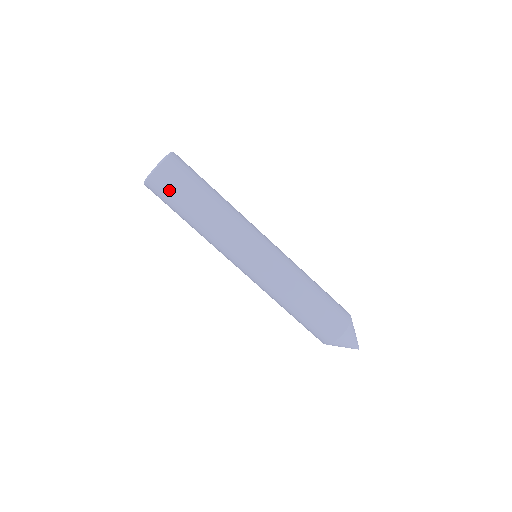
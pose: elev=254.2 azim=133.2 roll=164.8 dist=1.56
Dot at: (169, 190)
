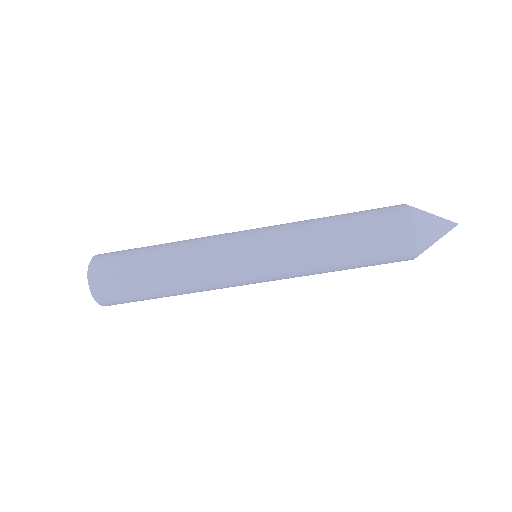
Dot at: occluded
